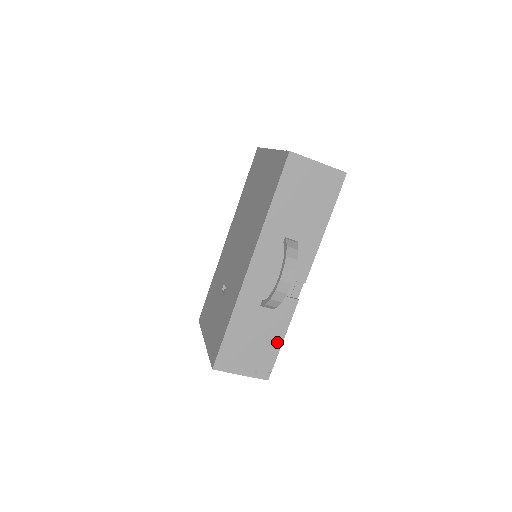
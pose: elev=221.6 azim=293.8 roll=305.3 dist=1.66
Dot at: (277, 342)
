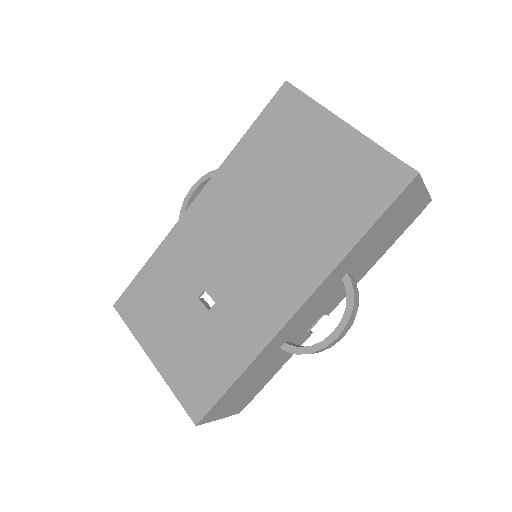
Dot at: (270, 377)
